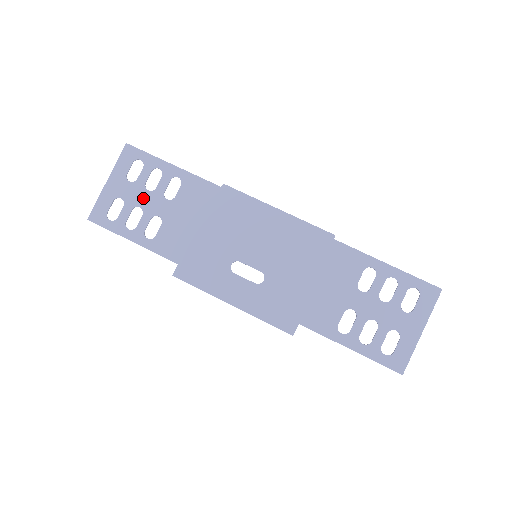
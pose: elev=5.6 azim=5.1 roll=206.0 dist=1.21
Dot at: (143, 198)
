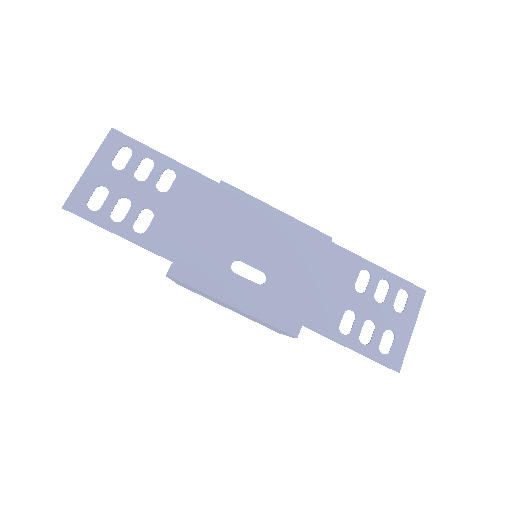
Dot at: (132, 188)
